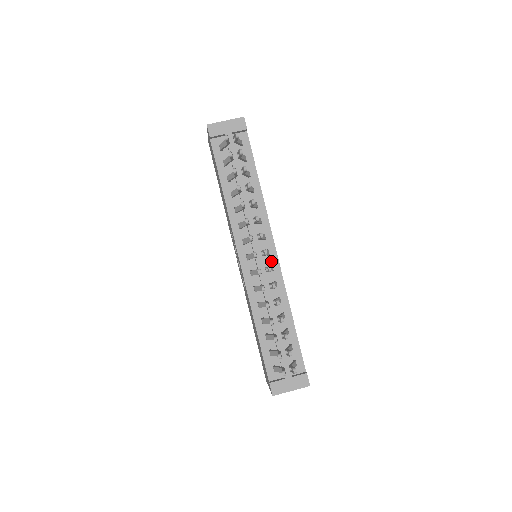
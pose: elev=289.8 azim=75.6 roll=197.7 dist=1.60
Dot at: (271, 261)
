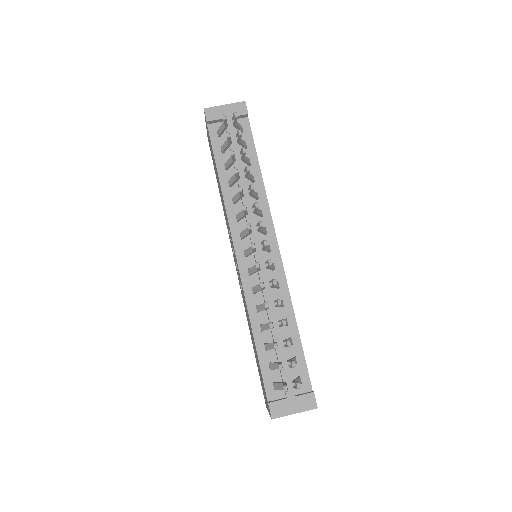
Dot at: (272, 259)
